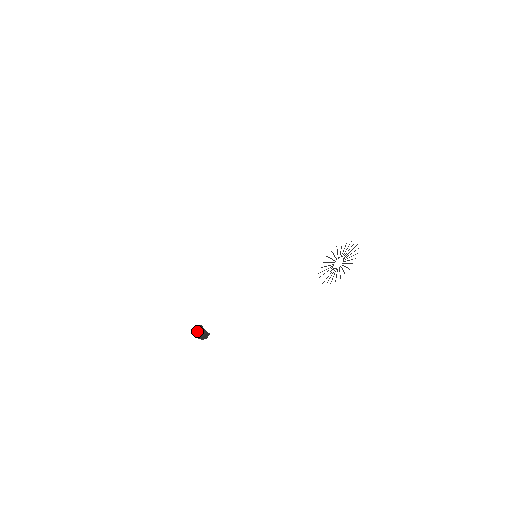
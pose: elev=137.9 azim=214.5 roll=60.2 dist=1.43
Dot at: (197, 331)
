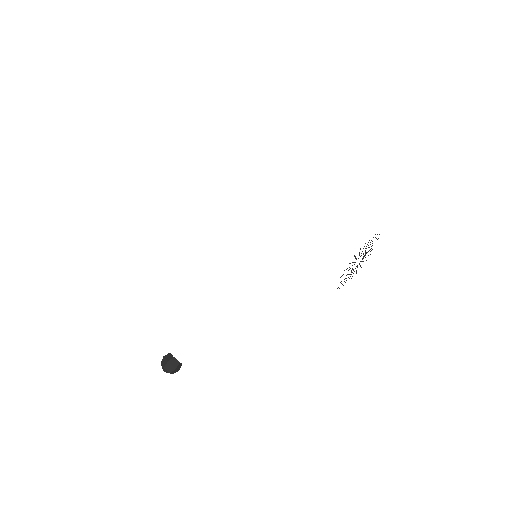
Dot at: (166, 363)
